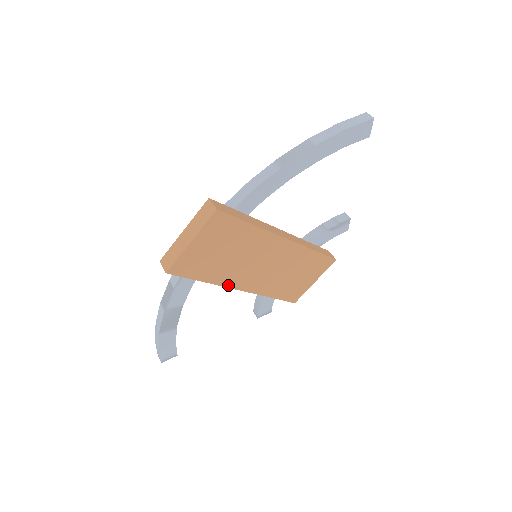
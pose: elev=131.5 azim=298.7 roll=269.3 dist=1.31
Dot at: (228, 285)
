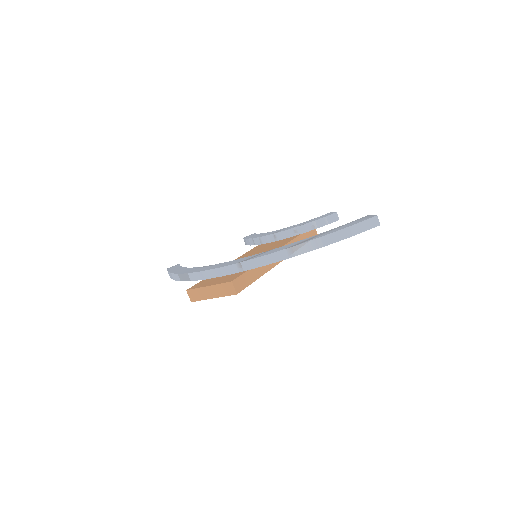
Dot at: occluded
